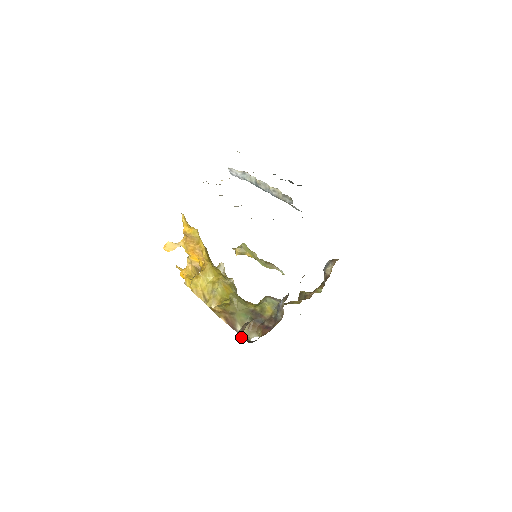
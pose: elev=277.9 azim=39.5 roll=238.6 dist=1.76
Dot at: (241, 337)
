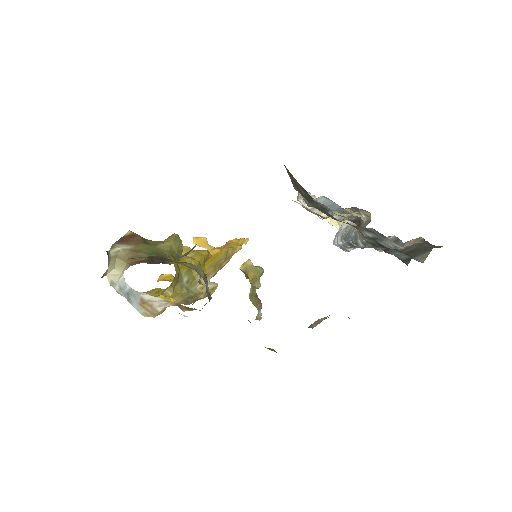
Dot at: occluded
